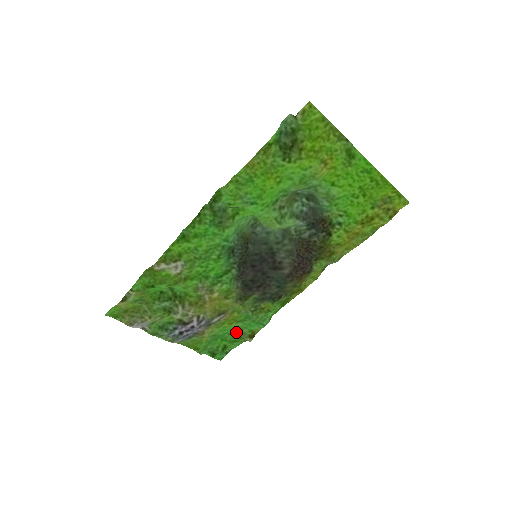
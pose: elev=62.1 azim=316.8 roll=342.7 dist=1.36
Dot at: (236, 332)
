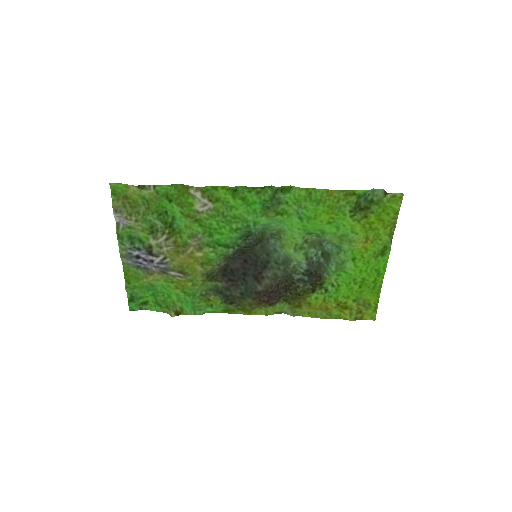
Dot at: (170, 299)
